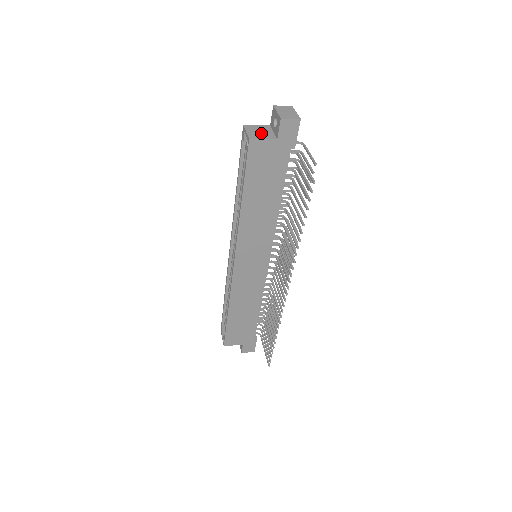
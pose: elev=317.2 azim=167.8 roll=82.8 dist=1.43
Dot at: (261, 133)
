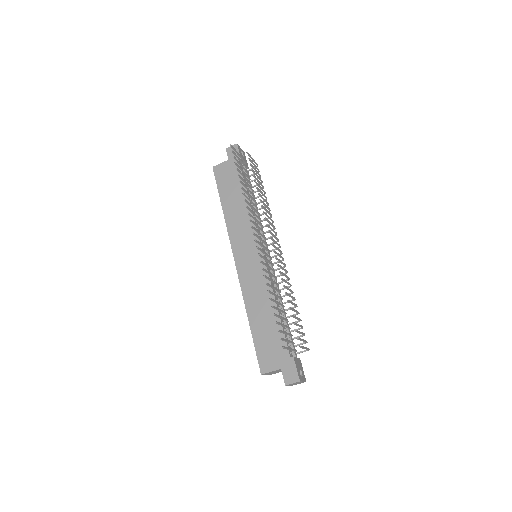
Dot at: occluded
